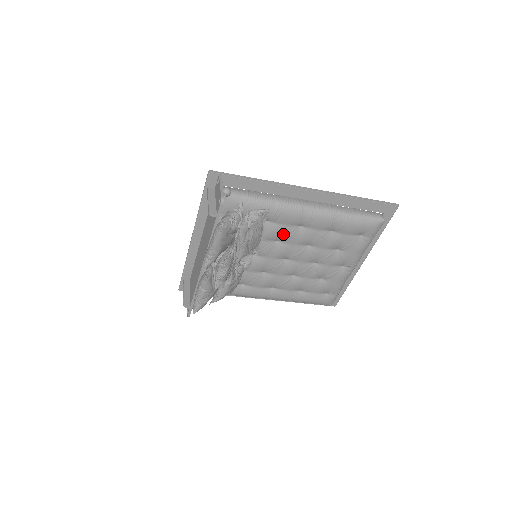
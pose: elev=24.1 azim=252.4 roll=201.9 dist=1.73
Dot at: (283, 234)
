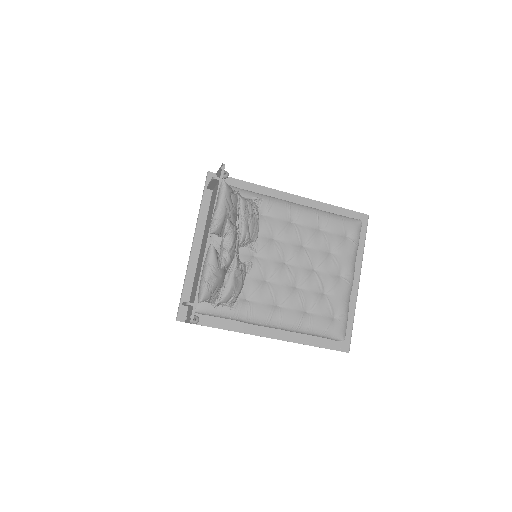
Dot at: (278, 228)
